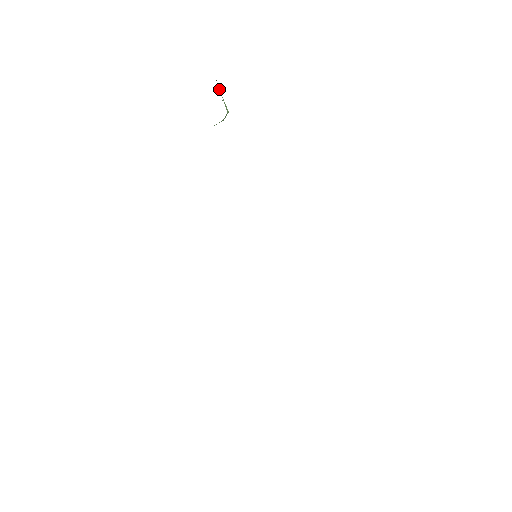
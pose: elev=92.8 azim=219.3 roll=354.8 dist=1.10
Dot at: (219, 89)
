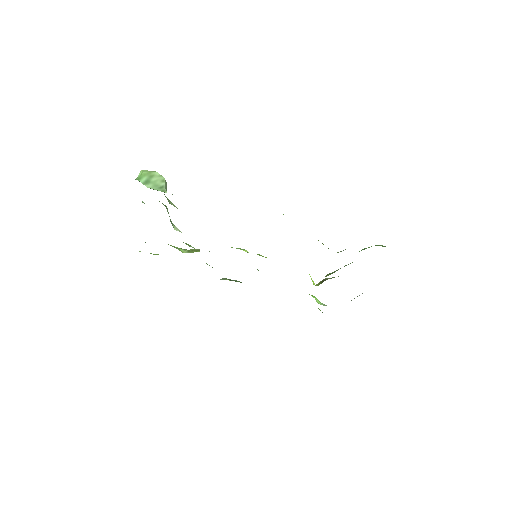
Dot at: occluded
